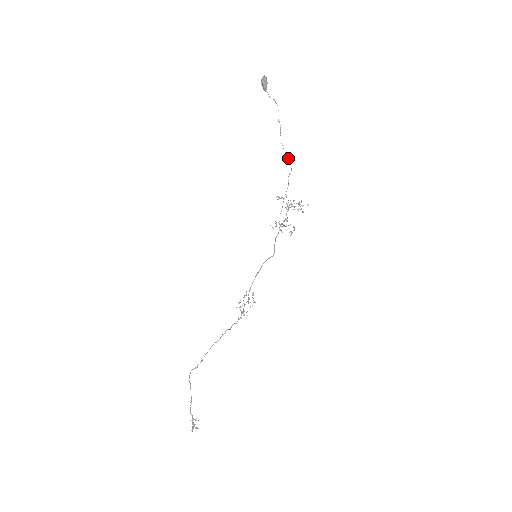
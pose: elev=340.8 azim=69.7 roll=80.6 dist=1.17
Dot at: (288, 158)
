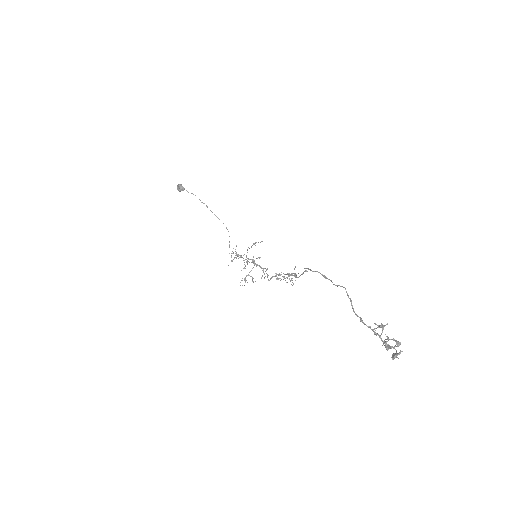
Dot at: (223, 223)
